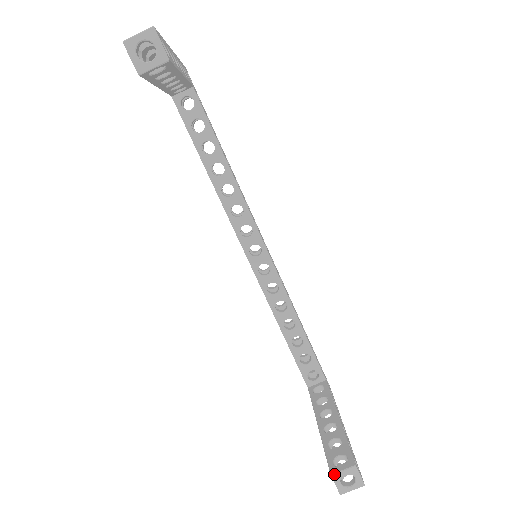
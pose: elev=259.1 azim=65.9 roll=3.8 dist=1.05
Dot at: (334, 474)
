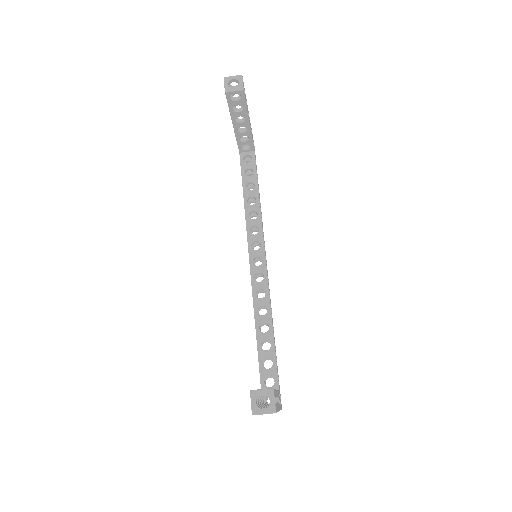
Dot at: (253, 390)
